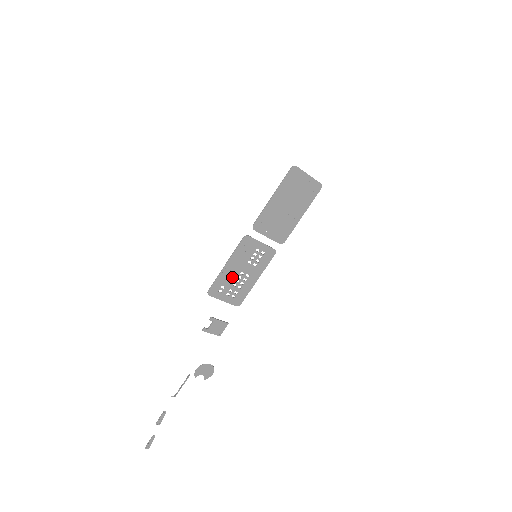
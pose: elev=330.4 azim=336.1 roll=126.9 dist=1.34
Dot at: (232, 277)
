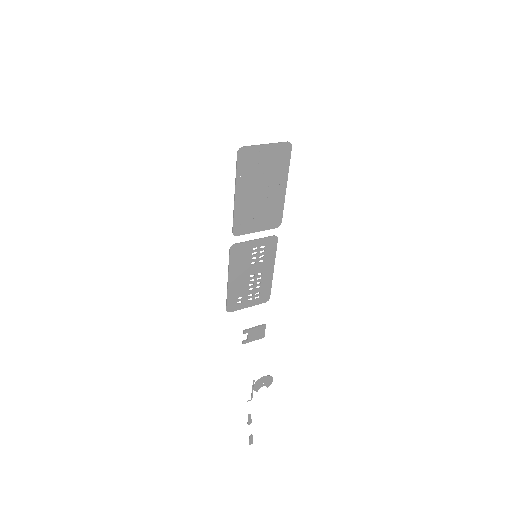
Dot at: (243, 285)
